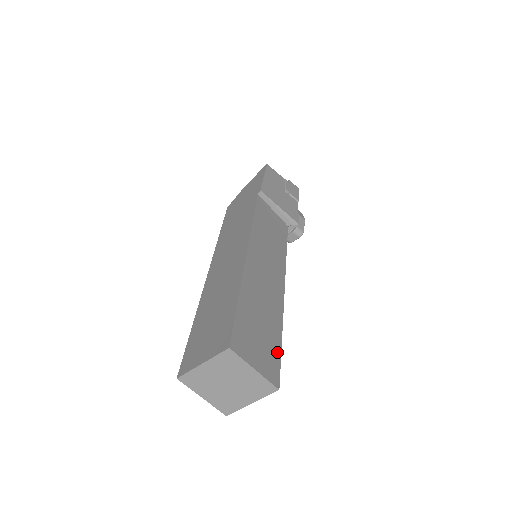
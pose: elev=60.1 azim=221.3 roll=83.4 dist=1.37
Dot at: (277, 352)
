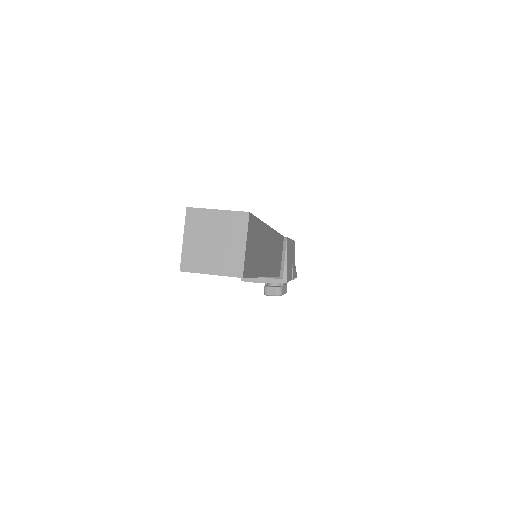
Dot at: (251, 272)
